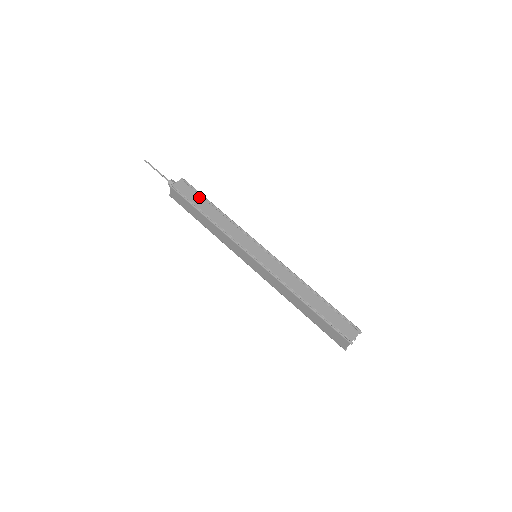
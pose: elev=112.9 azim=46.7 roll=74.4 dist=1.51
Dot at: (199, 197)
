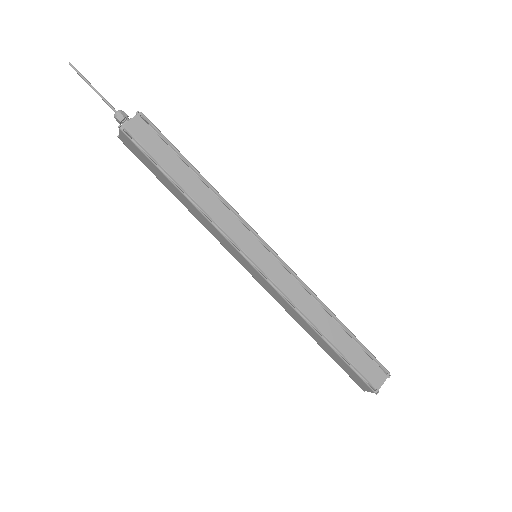
Dot at: (169, 152)
